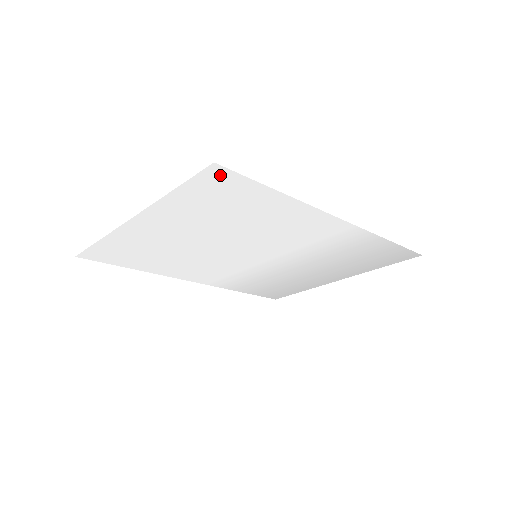
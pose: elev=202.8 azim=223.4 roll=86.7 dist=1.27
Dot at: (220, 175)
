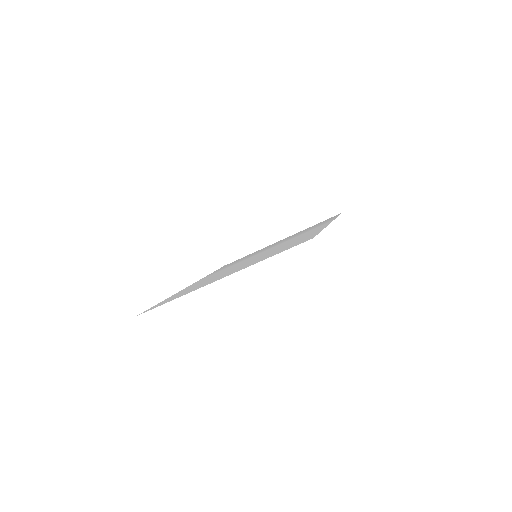
Dot at: (306, 240)
